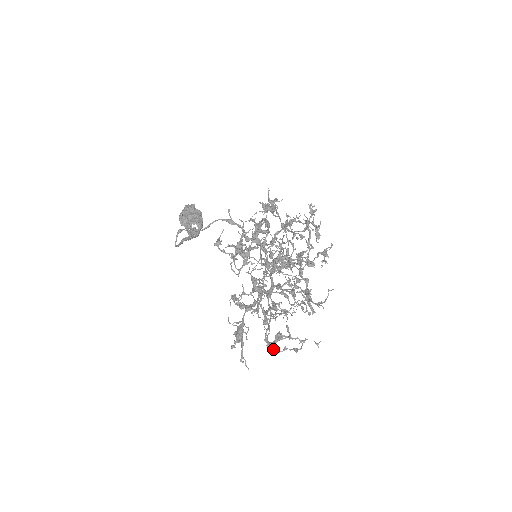
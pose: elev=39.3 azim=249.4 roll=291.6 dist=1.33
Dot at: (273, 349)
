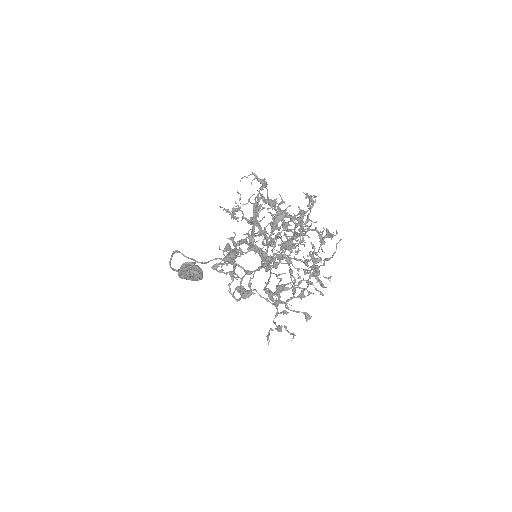
Dot at: (274, 294)
